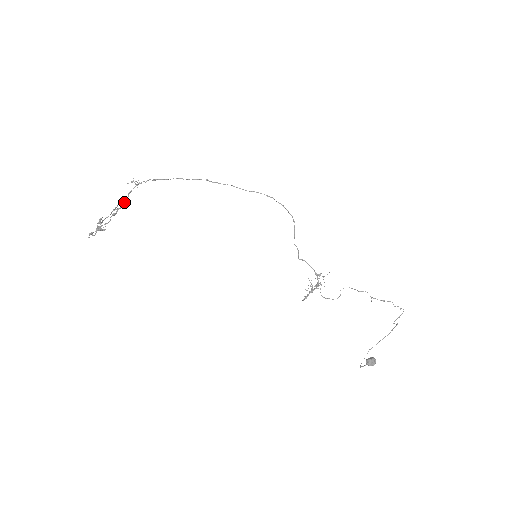
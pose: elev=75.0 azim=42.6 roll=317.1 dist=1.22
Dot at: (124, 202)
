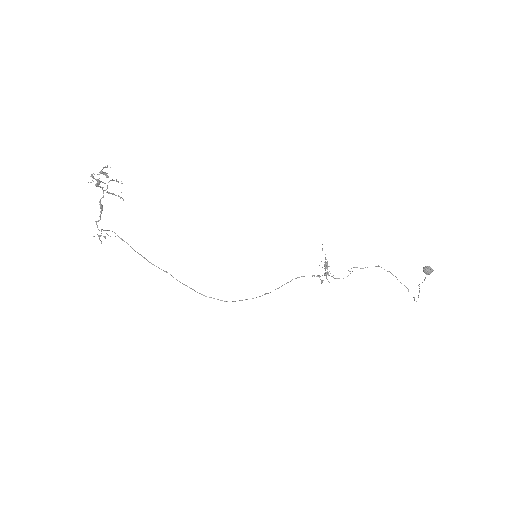
Dot at: occluded
